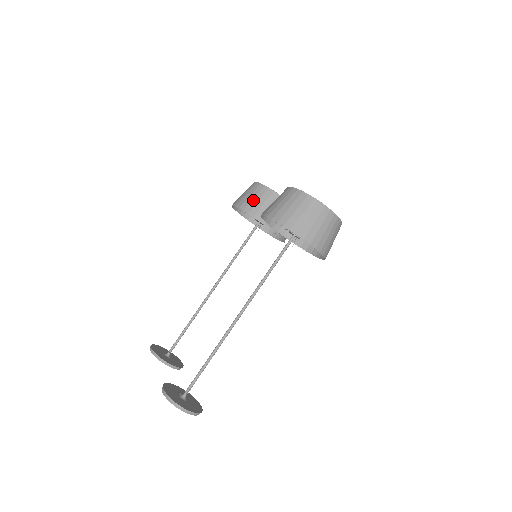
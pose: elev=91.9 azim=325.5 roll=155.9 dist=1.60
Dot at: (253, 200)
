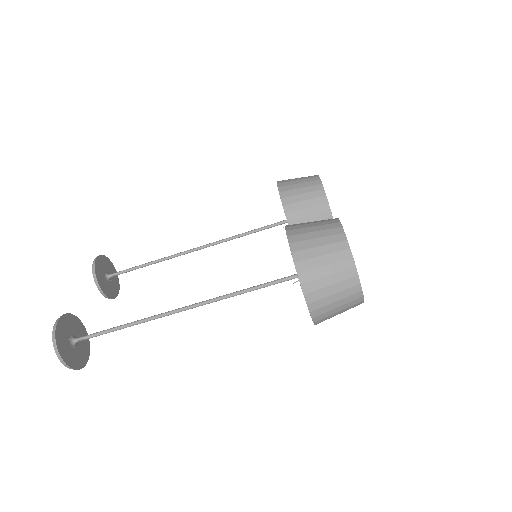
Dot at: (300, 195)
